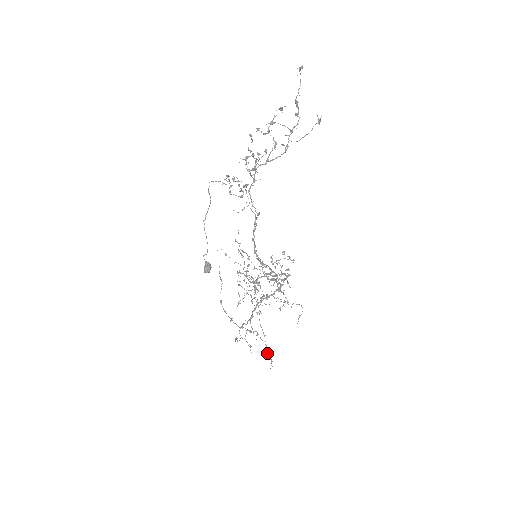
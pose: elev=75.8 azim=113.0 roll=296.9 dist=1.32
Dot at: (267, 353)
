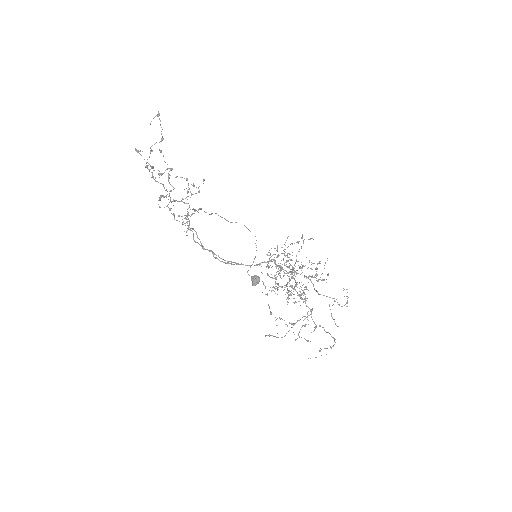
Dot at: (333, 345)
